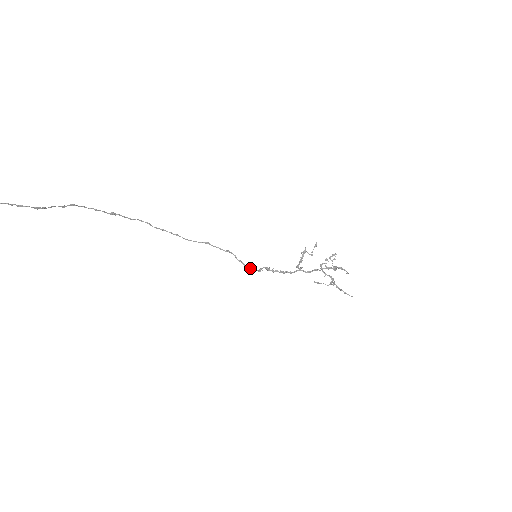
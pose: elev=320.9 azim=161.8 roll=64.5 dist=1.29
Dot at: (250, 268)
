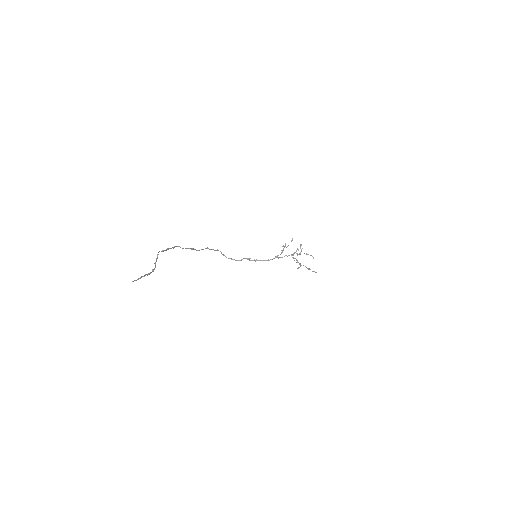
Dot at: (231, 259)
